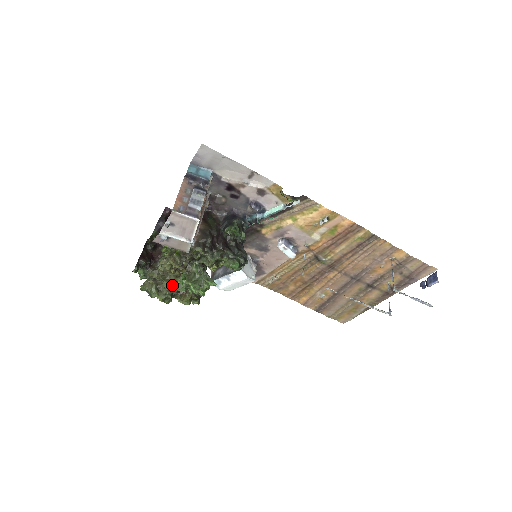
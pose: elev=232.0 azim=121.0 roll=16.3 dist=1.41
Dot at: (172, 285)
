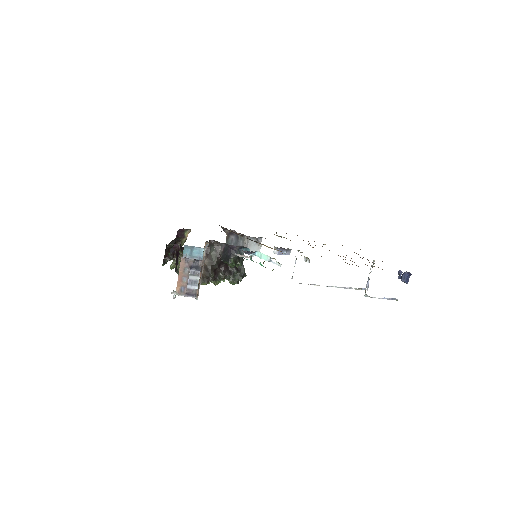
Dot at: occluded
